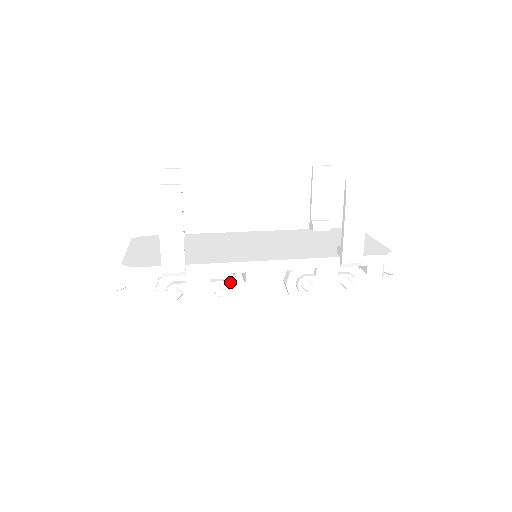
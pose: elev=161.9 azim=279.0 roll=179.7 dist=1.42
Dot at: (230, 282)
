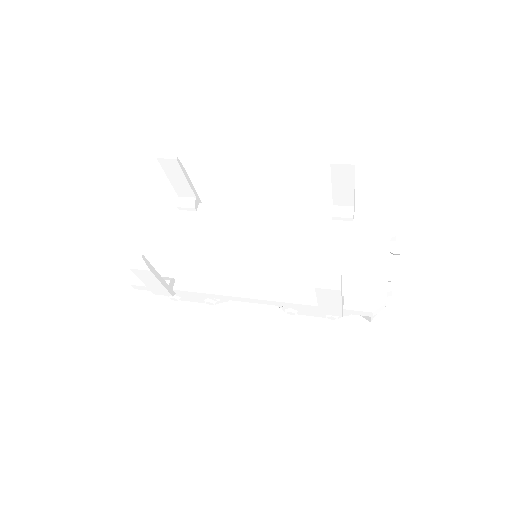
Dot at: occluded
